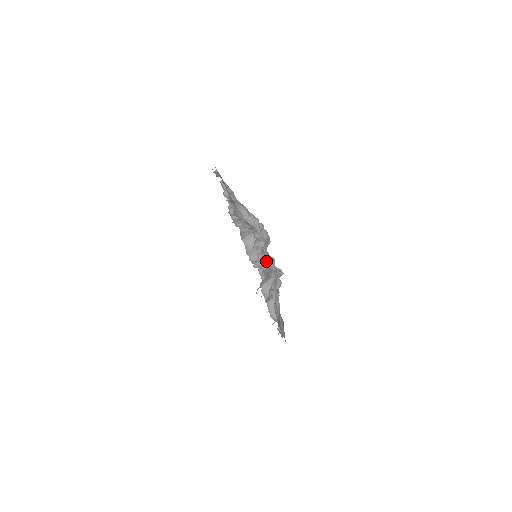
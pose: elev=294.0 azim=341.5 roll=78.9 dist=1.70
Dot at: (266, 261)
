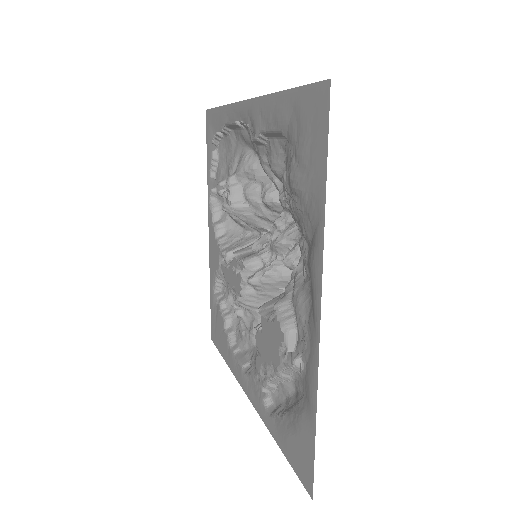
Dot at: (279, 235)
